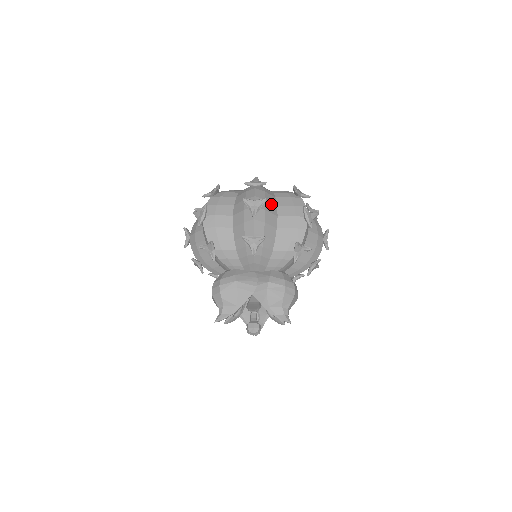
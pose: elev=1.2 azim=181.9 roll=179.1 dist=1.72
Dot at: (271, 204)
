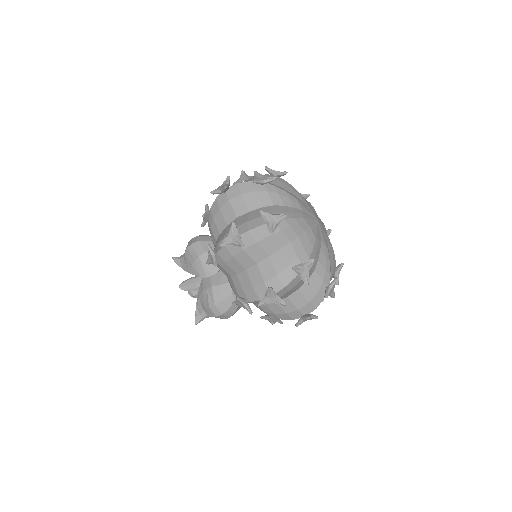
Dot at: (261, 250)
